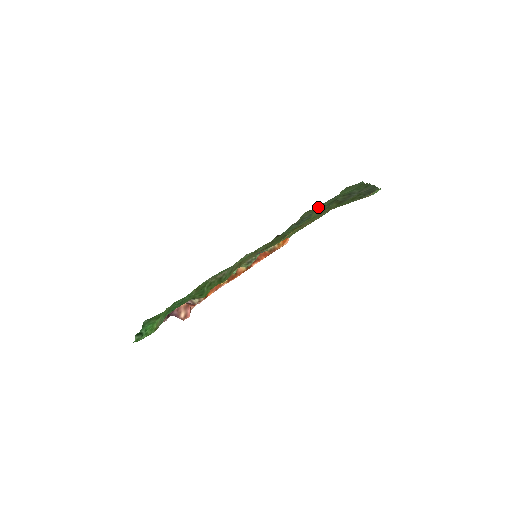
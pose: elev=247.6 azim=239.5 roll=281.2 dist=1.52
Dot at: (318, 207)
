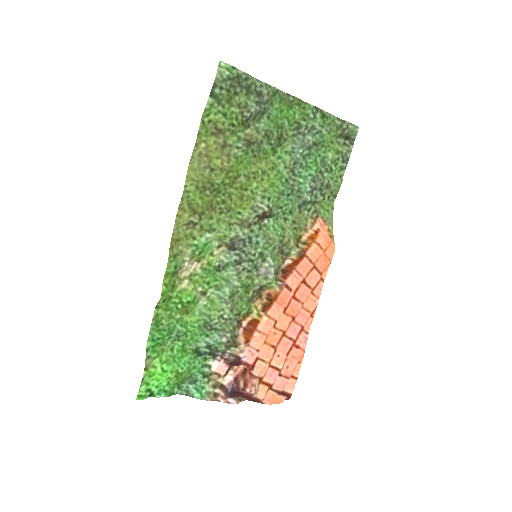
Dot at: (338, 185)
